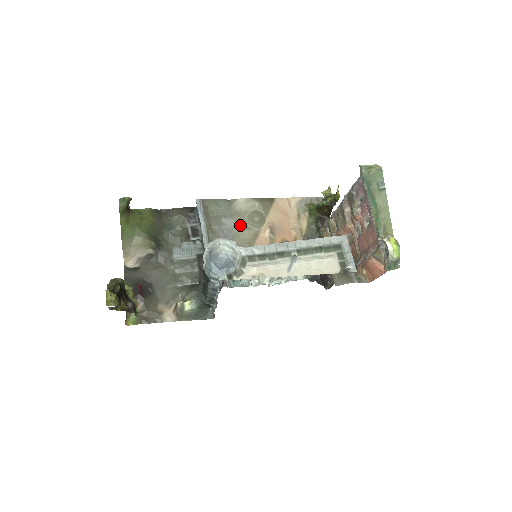
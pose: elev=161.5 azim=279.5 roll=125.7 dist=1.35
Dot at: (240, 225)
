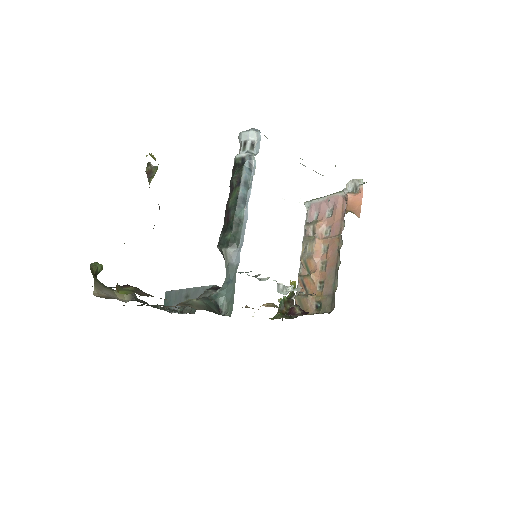
Dot at: occluded
